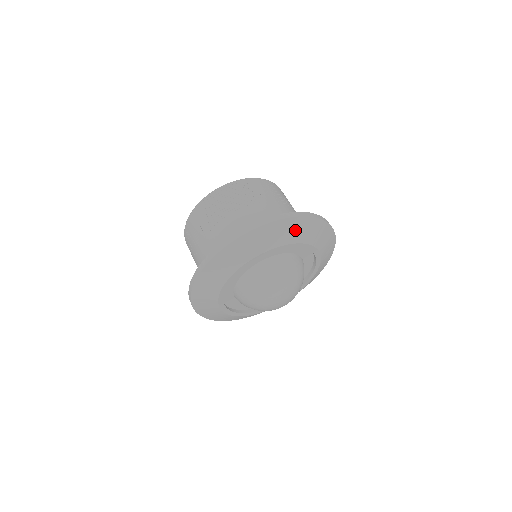
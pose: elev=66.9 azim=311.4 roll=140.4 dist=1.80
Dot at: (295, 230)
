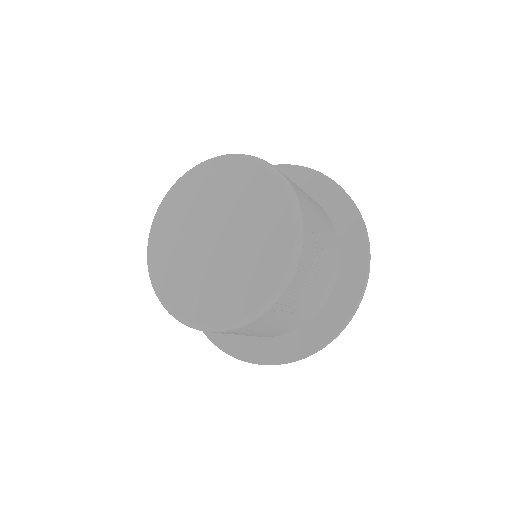
Dot at: occluded
